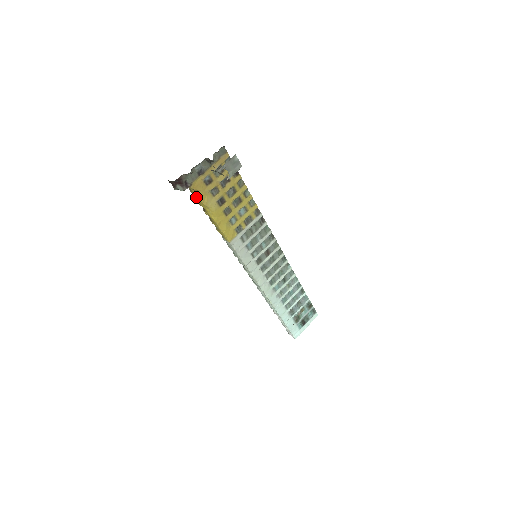
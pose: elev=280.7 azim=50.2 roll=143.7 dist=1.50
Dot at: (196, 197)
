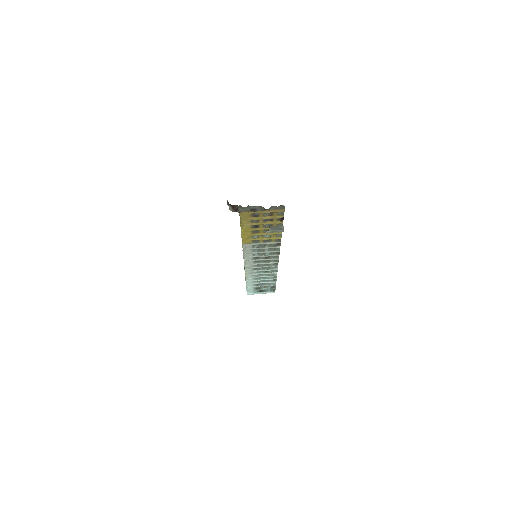
Dot at: occluded
